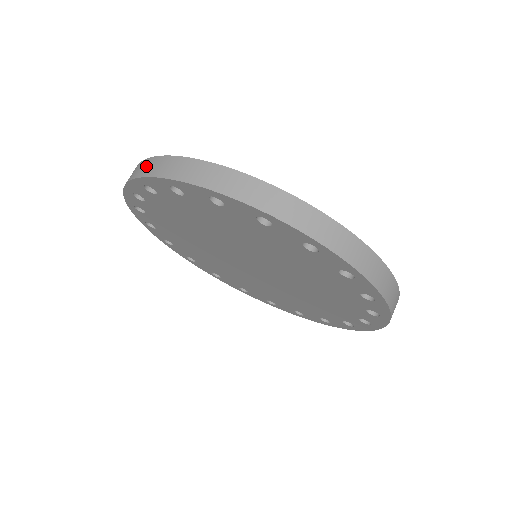
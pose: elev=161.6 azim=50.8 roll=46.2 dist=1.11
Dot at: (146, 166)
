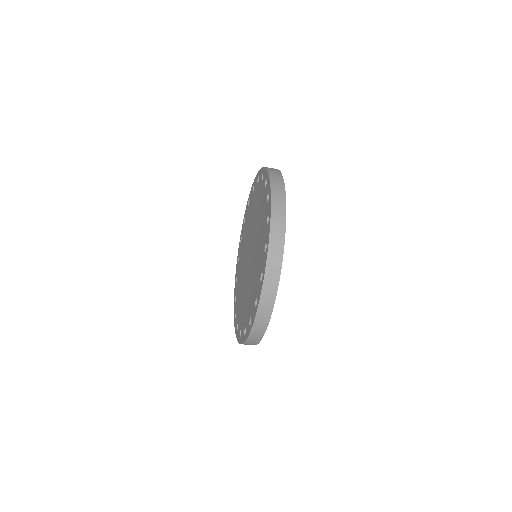
Dot at: (279, 194)
